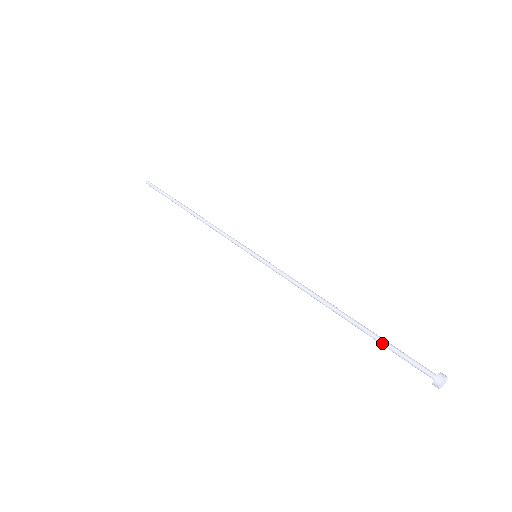
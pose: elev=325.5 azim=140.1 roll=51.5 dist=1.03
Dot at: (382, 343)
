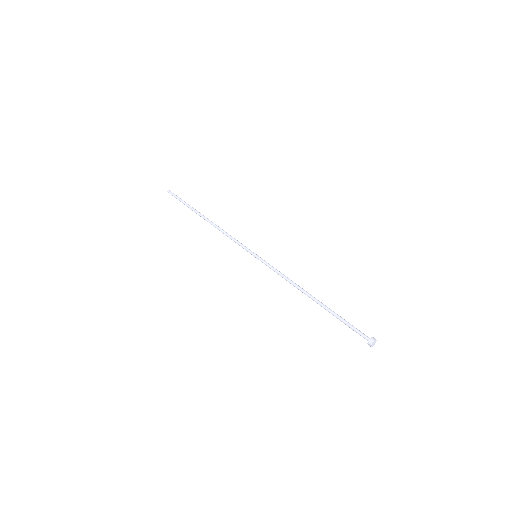
Dot at: occluded
